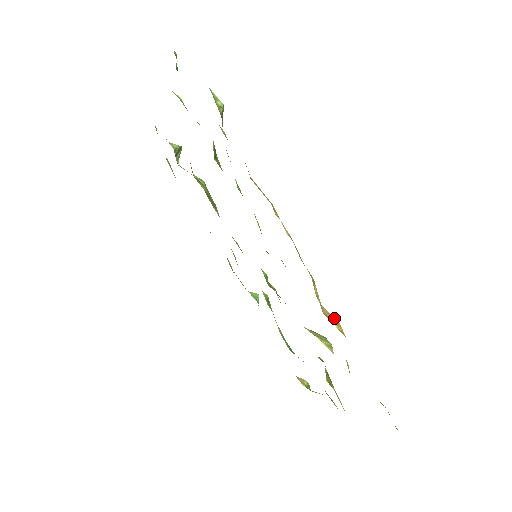
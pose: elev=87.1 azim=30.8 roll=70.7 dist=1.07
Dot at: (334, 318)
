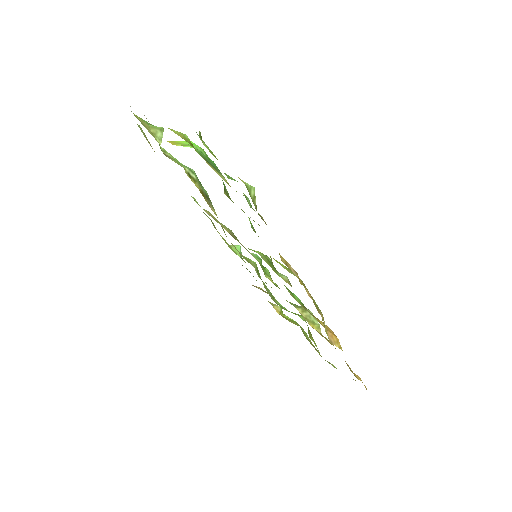
Dot at: (334, 336)
